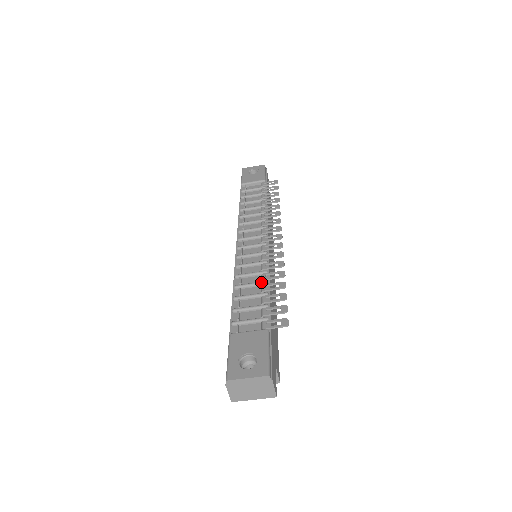
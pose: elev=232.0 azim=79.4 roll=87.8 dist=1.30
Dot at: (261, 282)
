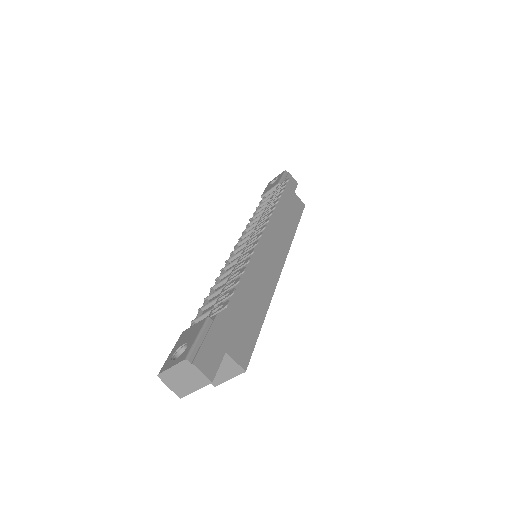
Dot at: (228, 276)
